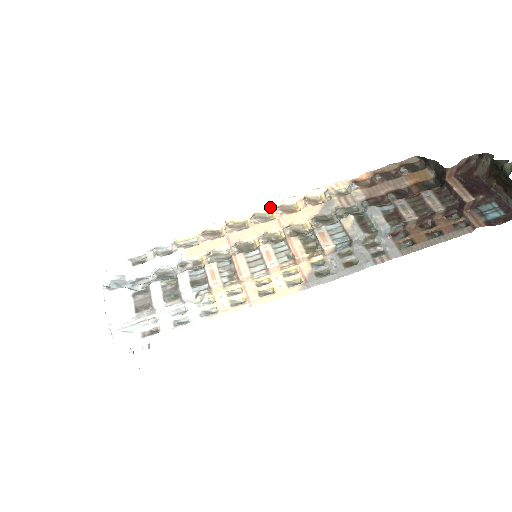
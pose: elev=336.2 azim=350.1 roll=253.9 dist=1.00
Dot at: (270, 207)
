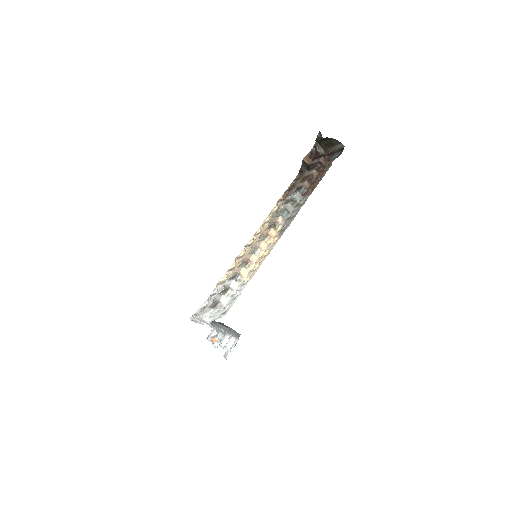
Dot at: (250, 241)
